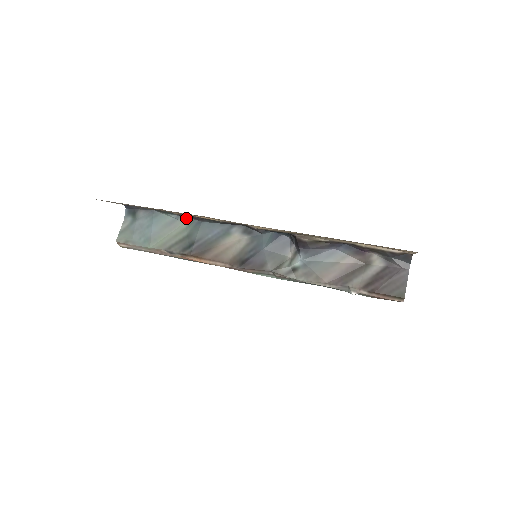
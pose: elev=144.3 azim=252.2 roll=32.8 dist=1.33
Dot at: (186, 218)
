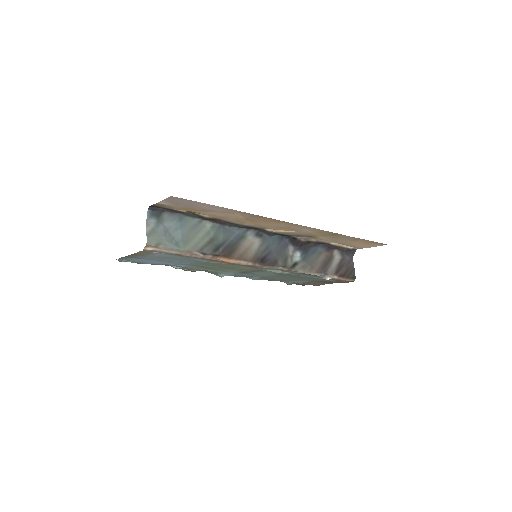
Dot at: (208, 222)
